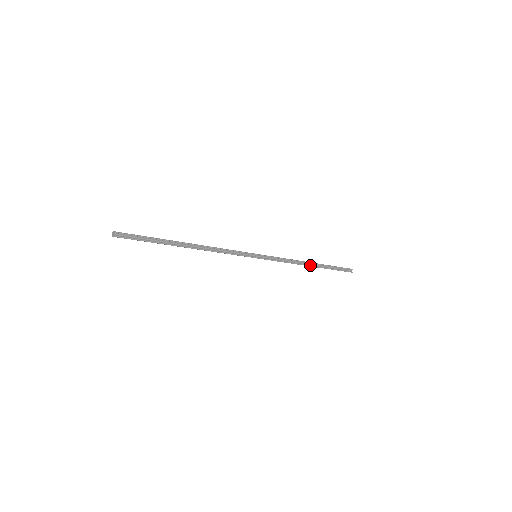
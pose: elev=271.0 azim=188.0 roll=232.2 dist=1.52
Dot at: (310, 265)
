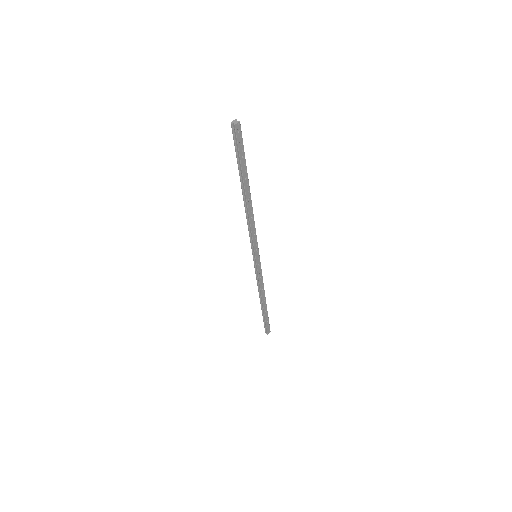
Dot at: (265, 299)
